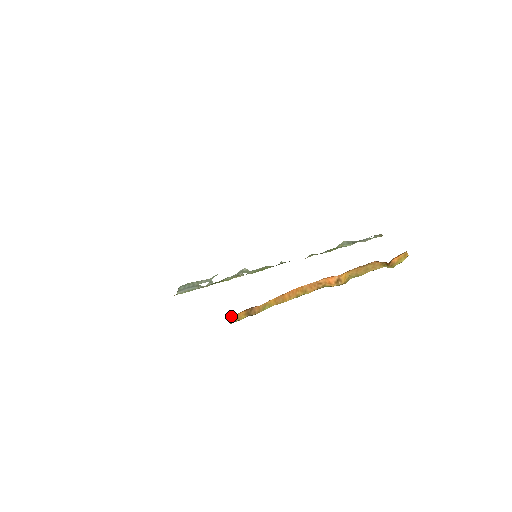
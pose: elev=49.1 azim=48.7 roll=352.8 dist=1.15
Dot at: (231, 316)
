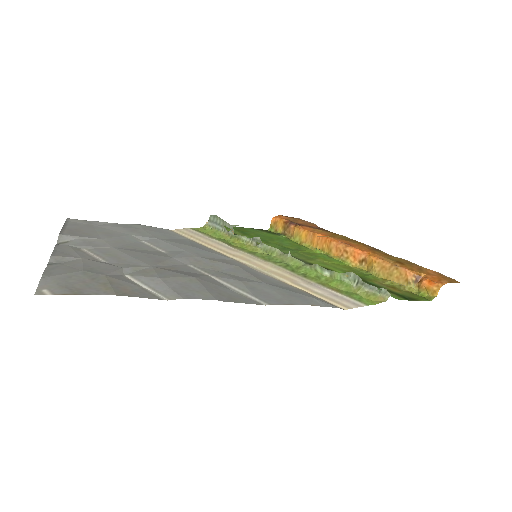
Dot at: (273, 218)
